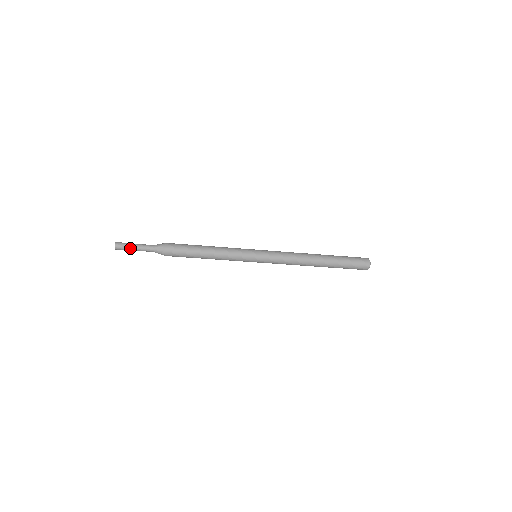
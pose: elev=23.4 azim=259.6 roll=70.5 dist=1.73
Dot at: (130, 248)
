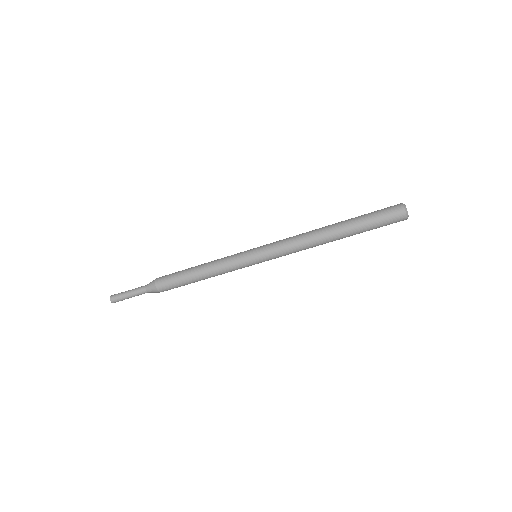
Dot at: (125, 297)
